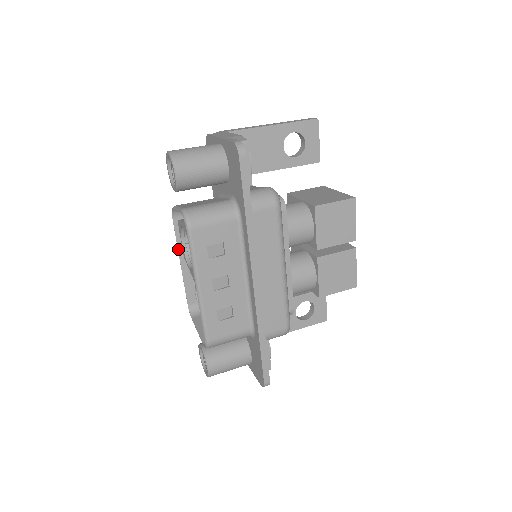
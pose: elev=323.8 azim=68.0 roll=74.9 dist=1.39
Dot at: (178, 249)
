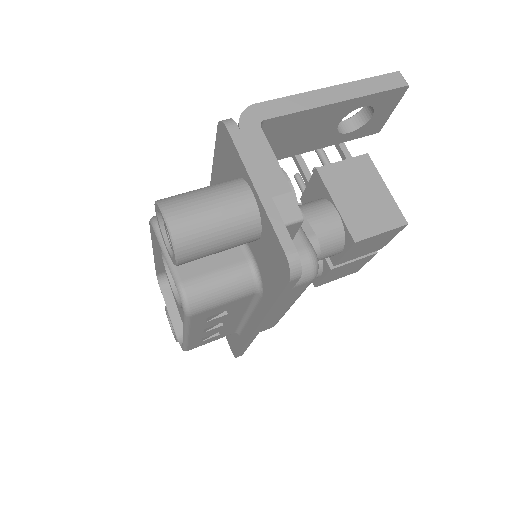
Dot at: (152, 244)
